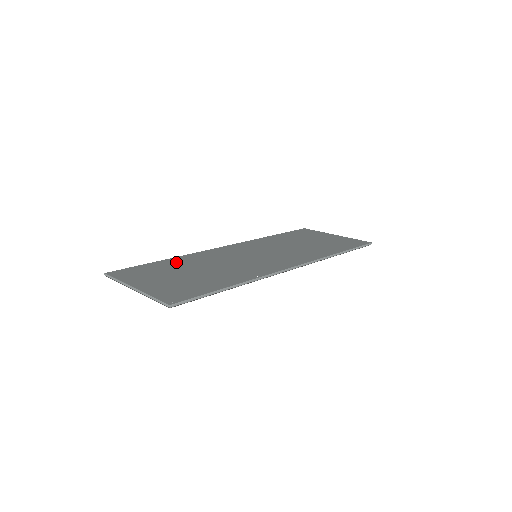
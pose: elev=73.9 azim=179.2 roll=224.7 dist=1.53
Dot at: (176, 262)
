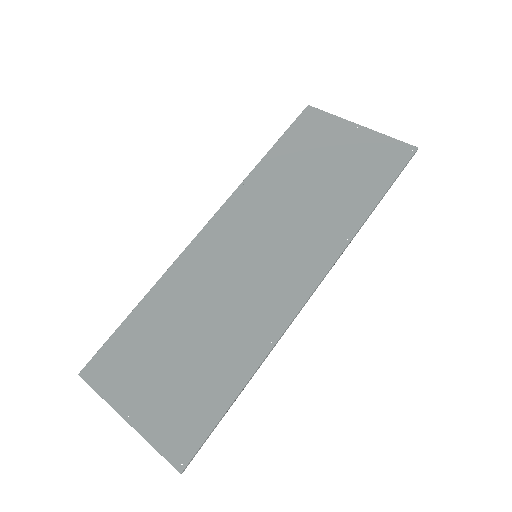
Dot at: (155, 311)
